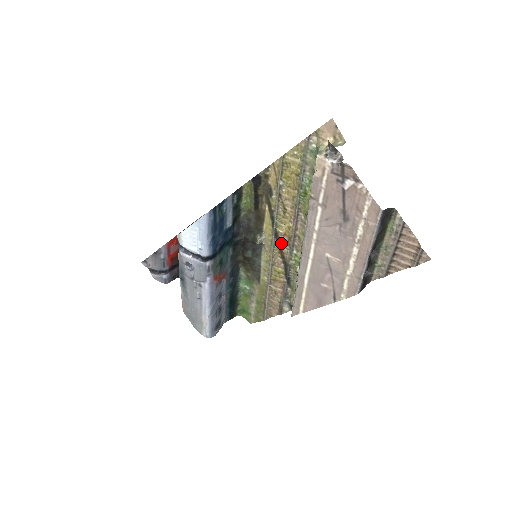
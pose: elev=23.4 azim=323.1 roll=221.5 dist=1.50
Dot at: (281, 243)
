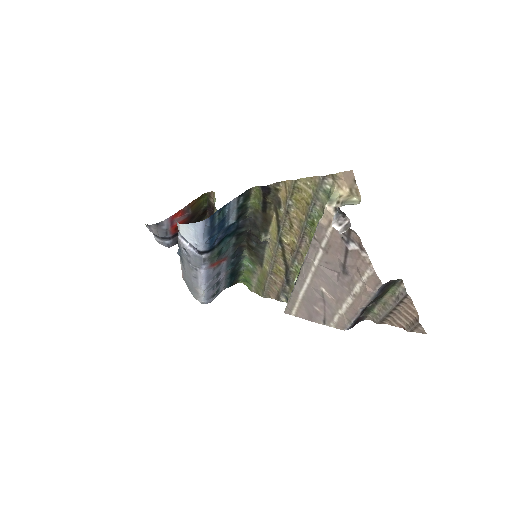
Dot at: (285, 249)
